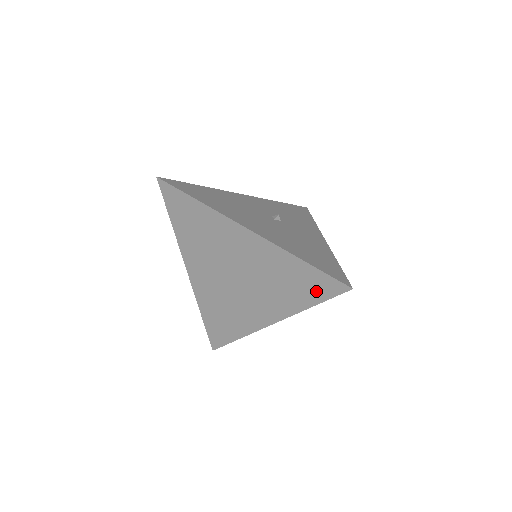
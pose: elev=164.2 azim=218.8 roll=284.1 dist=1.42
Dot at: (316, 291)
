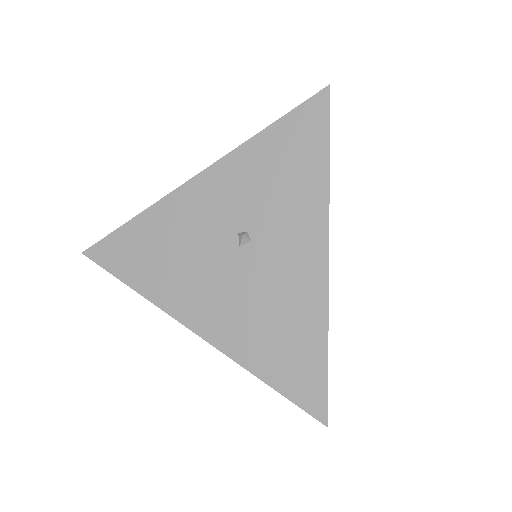
Dot at: occluded
